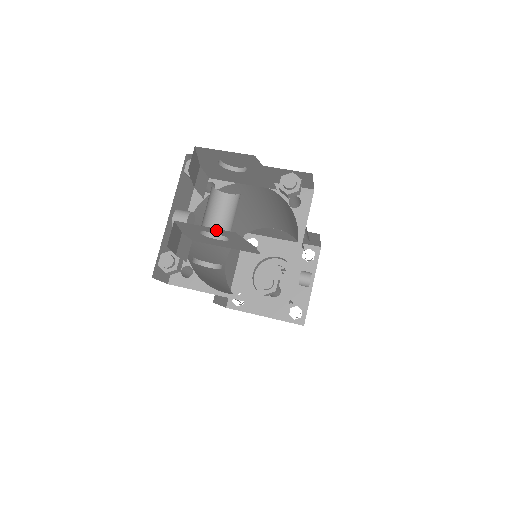
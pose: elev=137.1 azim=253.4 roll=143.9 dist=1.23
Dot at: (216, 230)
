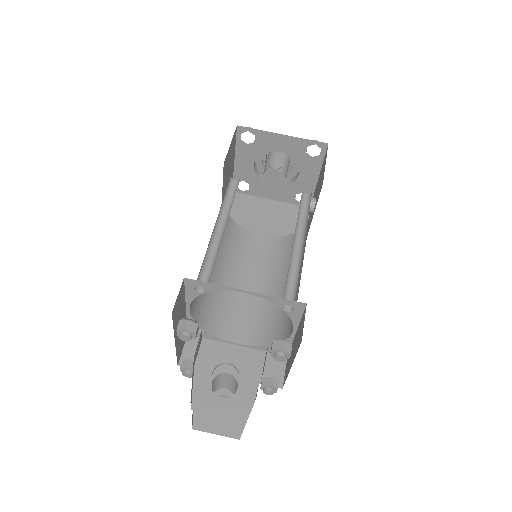
Dot at: occluded
